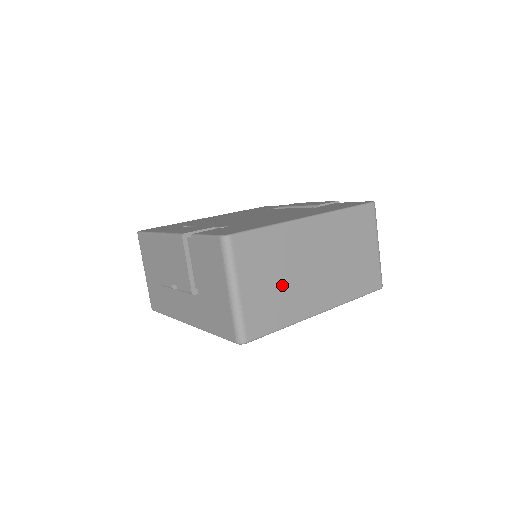
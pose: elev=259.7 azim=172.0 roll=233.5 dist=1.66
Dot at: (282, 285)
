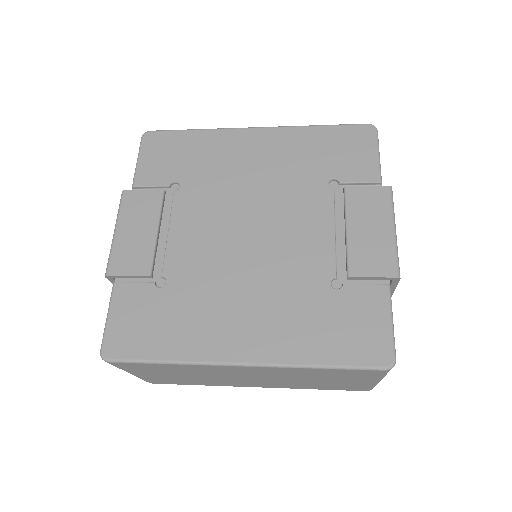
Dot at: (193, 378)
